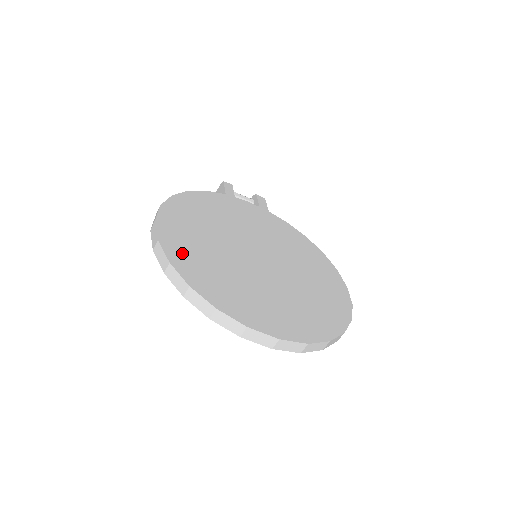
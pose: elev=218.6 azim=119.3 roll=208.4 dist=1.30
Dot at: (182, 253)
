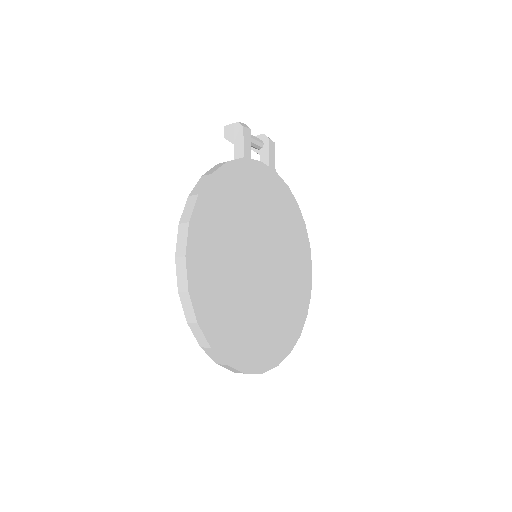
Dot at: (206, 301)
